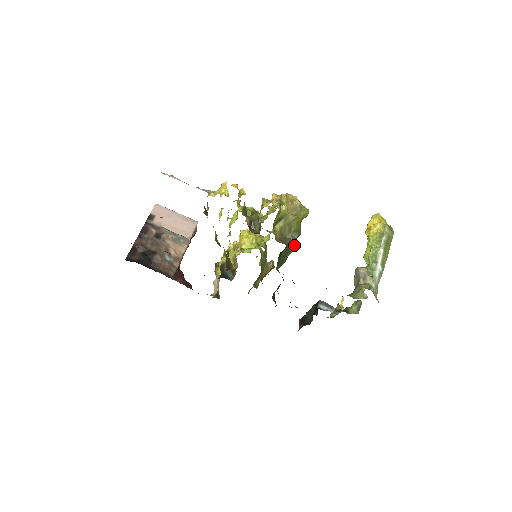
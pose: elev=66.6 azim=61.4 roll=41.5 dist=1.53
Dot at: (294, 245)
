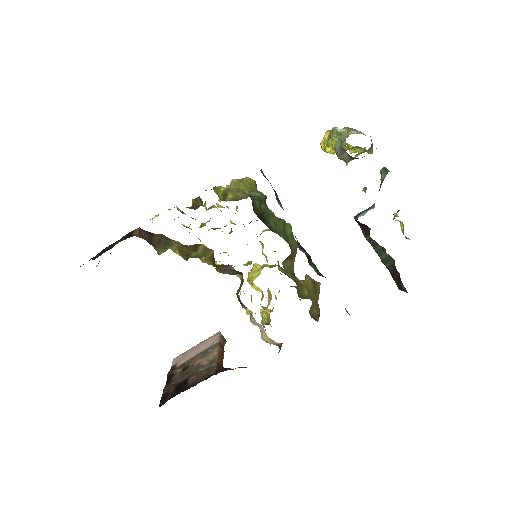
Dot at: (284, 222)
